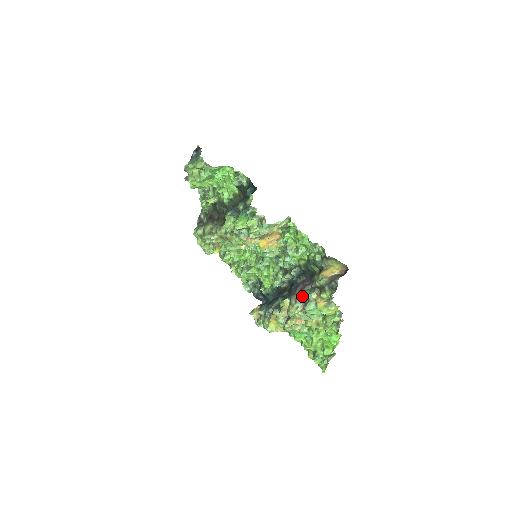
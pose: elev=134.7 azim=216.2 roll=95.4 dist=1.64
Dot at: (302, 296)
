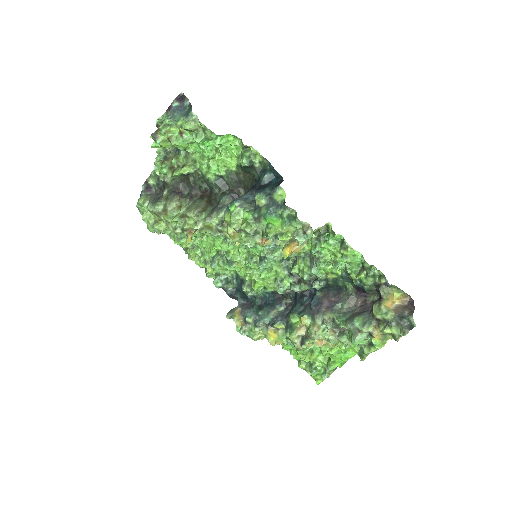
Dot at: (344, 322)
